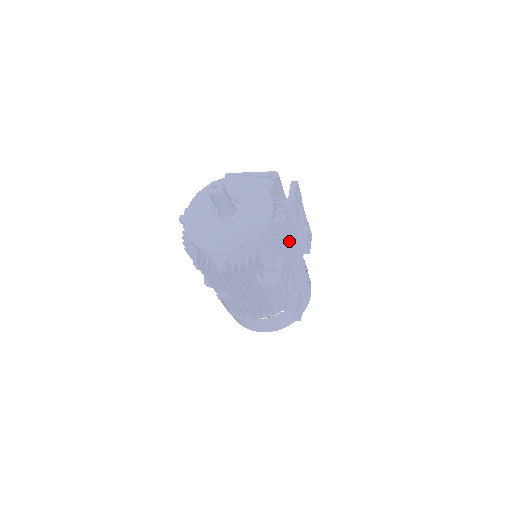
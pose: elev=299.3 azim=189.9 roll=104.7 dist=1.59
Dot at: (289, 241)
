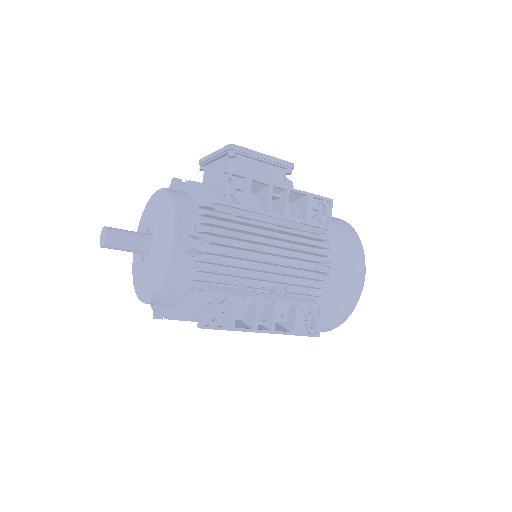
Dot at: (234, 257)
